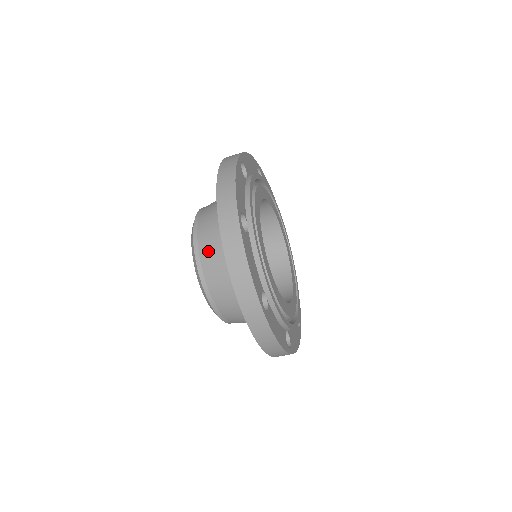
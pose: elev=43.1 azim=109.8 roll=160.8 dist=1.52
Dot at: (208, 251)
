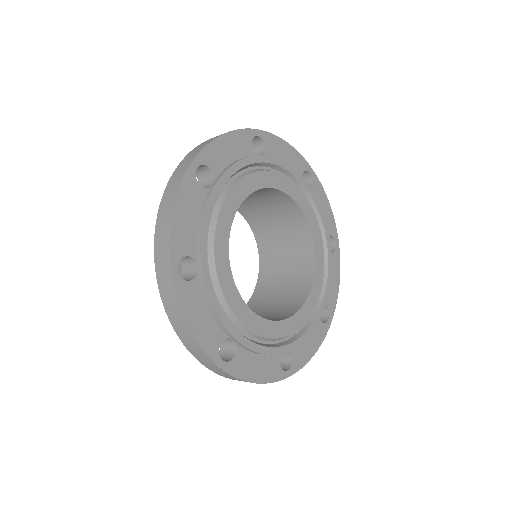
Dot at: occluded
